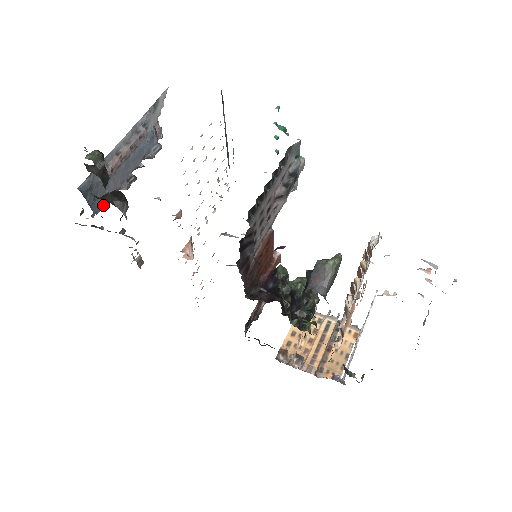
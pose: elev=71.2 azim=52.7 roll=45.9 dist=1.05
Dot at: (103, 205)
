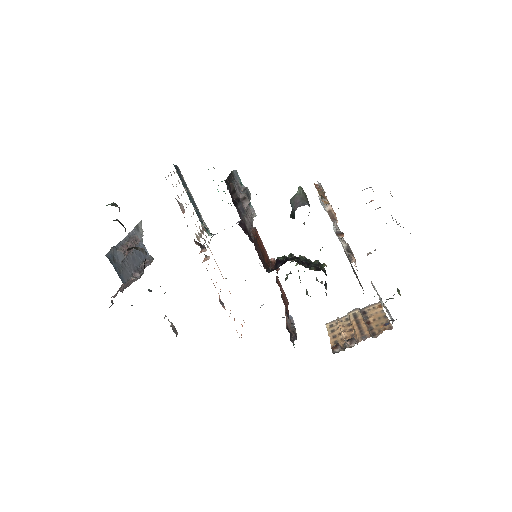
Dot at: (127, 280)
